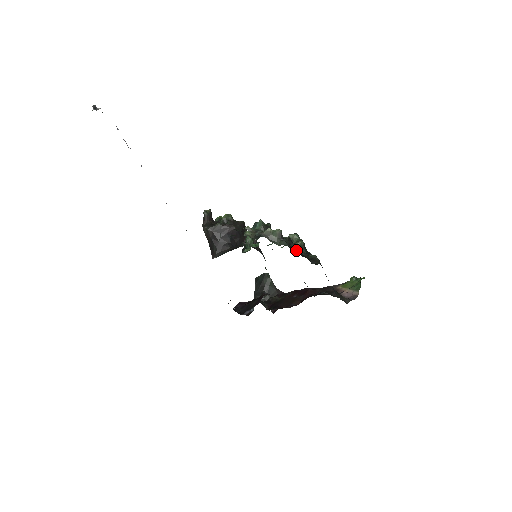
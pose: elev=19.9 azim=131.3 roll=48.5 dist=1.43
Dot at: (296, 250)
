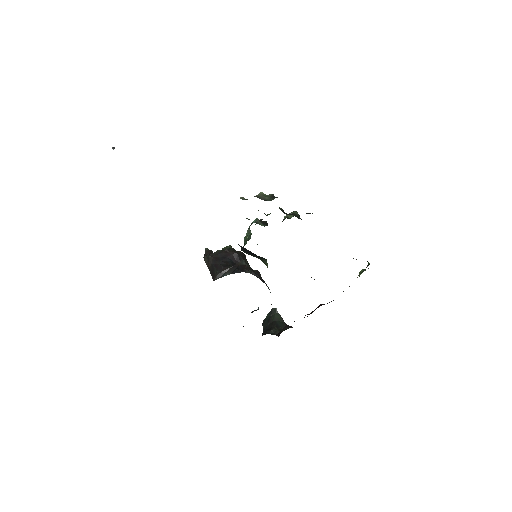
Dot at: (291, 214)
